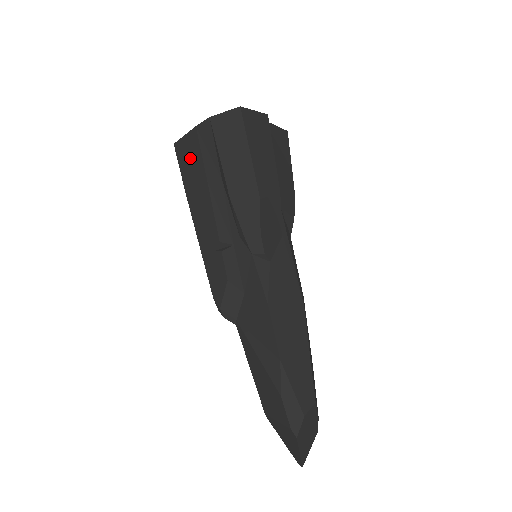
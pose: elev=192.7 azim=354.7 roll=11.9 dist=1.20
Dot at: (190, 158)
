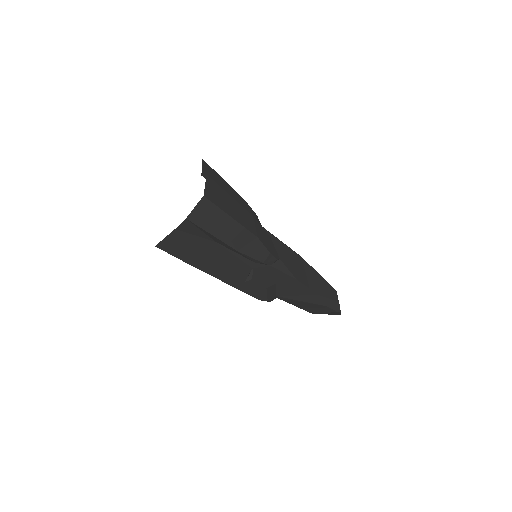
Dot at: (183, 248)
